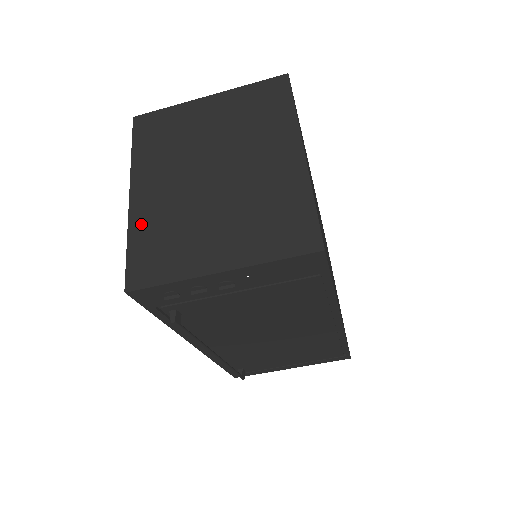
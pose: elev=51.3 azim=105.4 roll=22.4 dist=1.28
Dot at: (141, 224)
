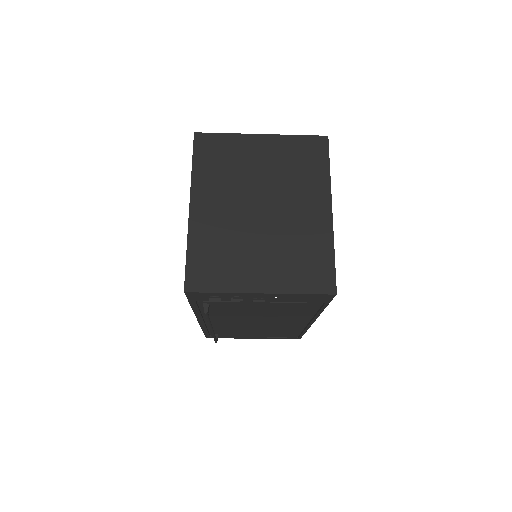
Dot at: (199, 237)
